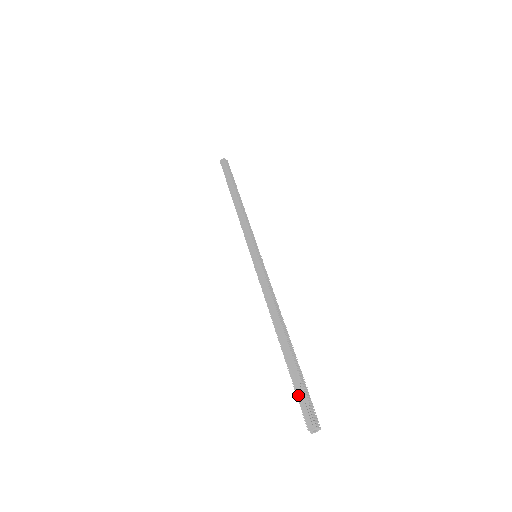
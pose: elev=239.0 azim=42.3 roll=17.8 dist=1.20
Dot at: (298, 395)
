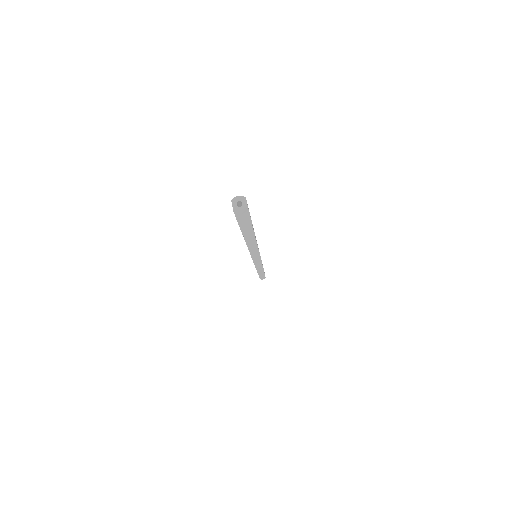
Dot at: occluded
